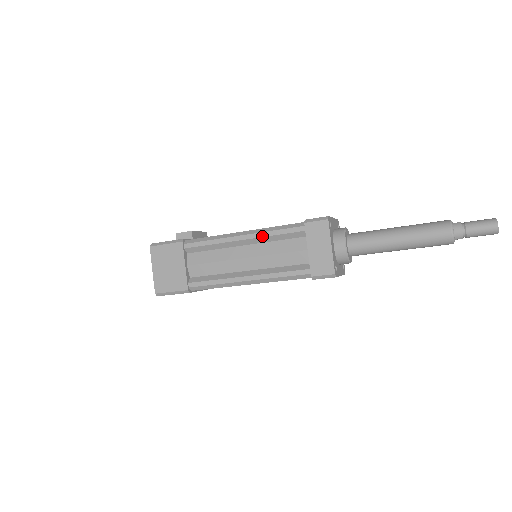
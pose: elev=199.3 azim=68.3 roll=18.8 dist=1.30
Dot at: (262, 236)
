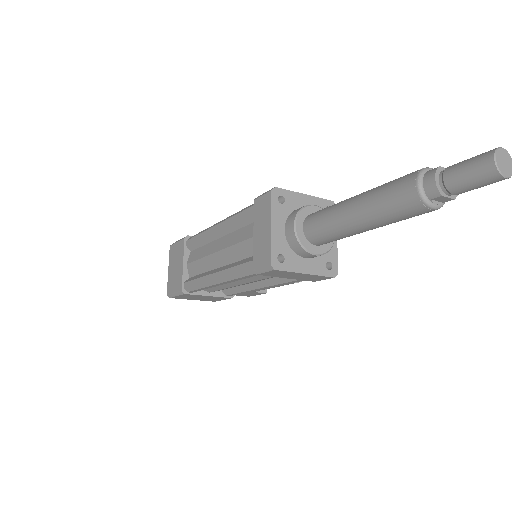
Dot at: (228, 223)
